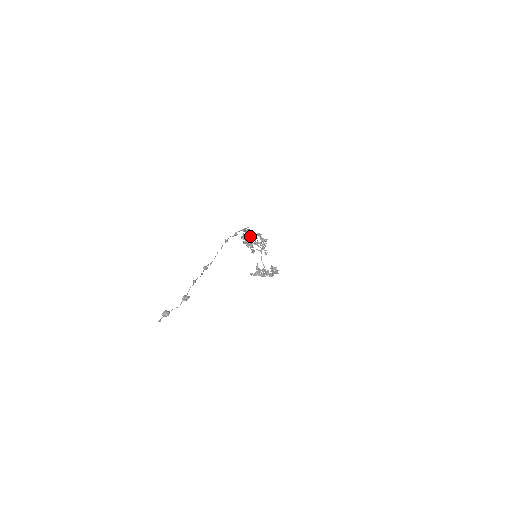
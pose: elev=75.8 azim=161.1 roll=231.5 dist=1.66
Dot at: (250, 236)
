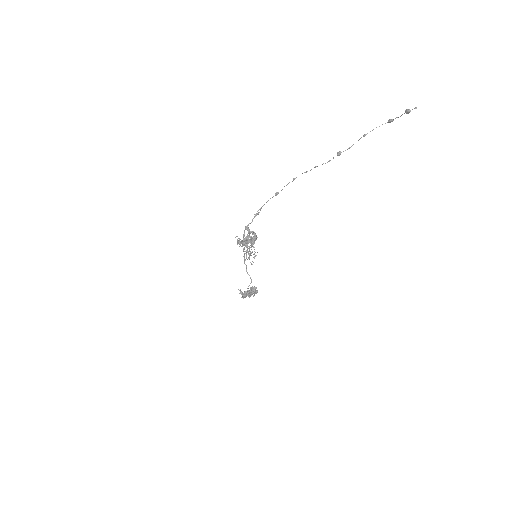
Dot at: (243, 239)
